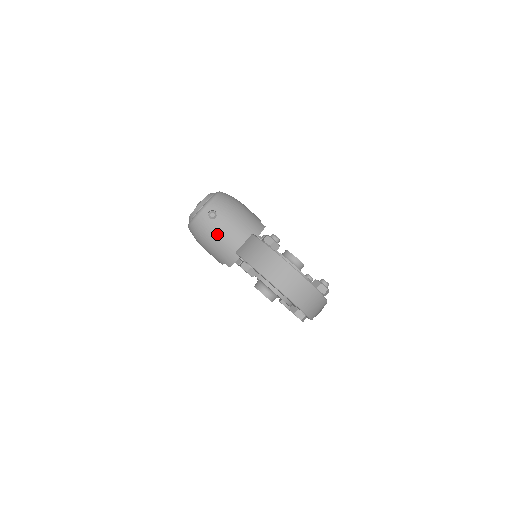
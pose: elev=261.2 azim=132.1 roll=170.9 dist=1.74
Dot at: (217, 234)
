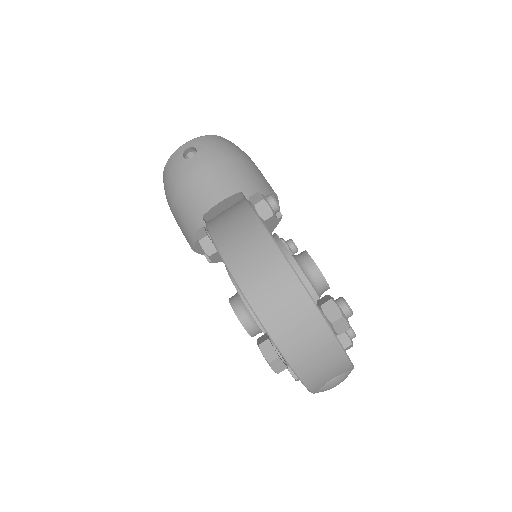
Dot at: (185, 182)
